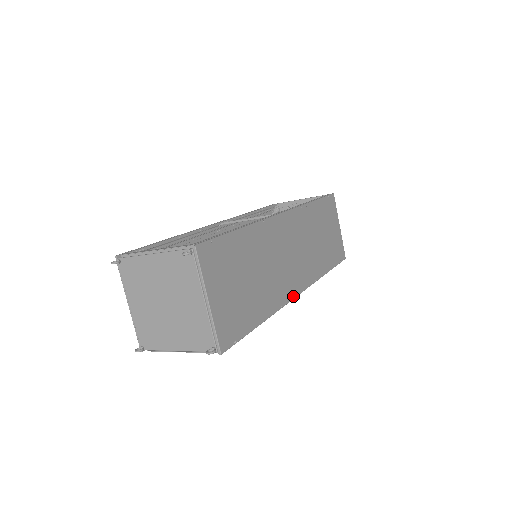
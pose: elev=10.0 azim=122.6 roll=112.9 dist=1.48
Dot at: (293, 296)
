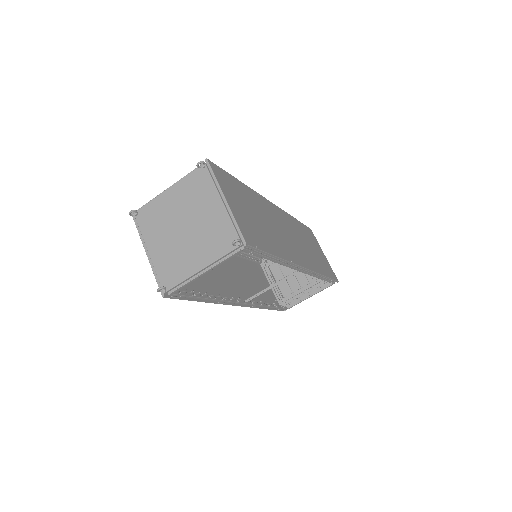
Dot at: (299, 264)
